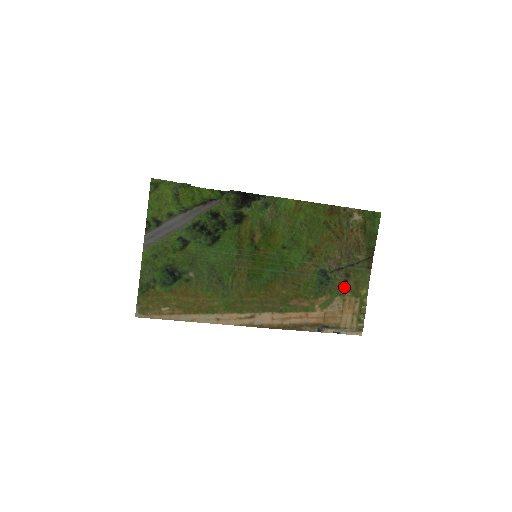
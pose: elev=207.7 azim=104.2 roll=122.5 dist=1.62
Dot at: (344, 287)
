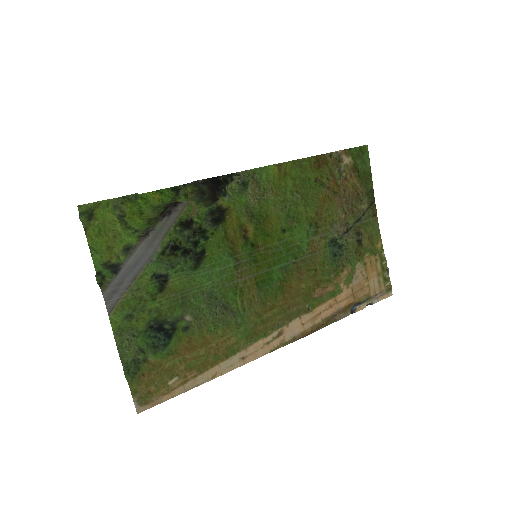
Dot at: (360, 249)
